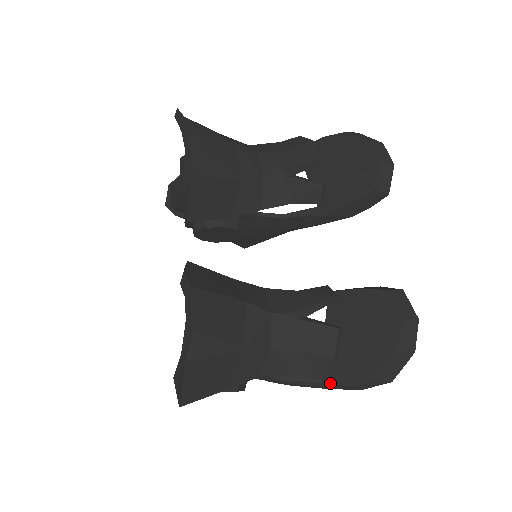
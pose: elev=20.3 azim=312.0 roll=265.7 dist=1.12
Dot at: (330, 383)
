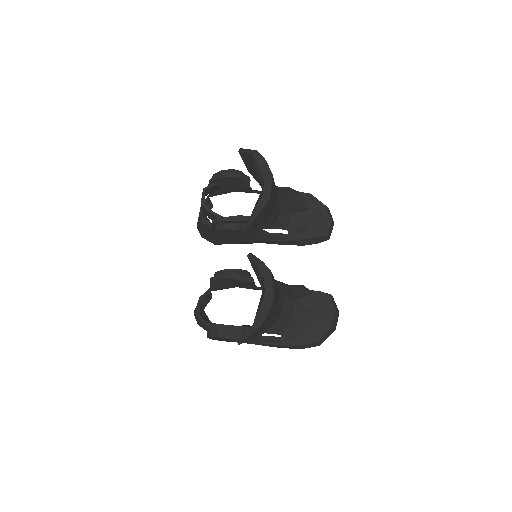
Dot at: (288, 343)
